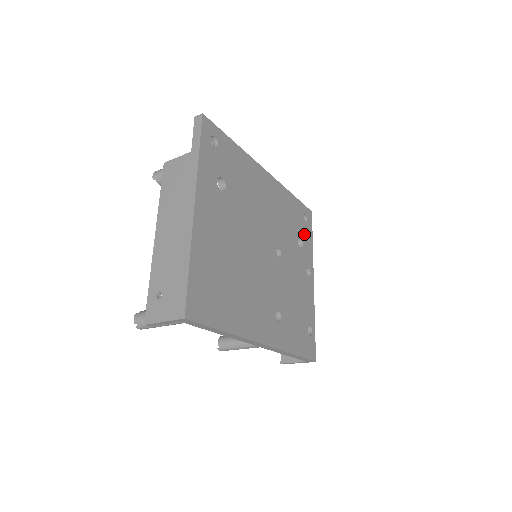
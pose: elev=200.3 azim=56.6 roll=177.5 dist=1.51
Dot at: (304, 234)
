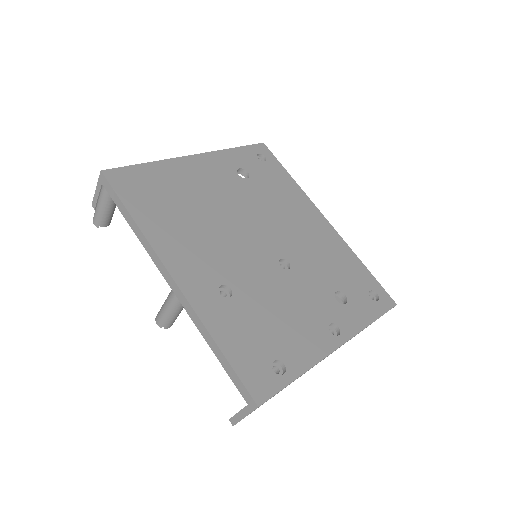
Dot at: (358, 301)
